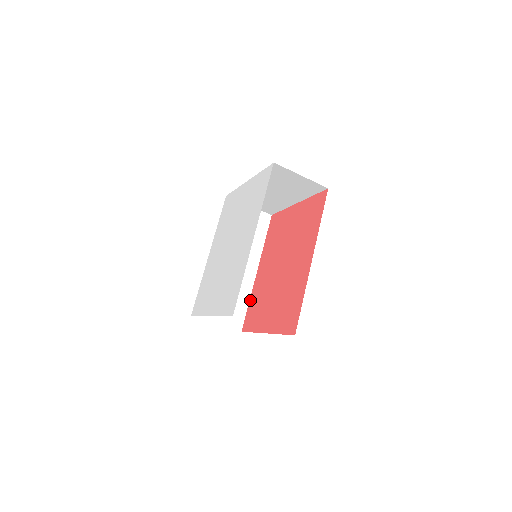
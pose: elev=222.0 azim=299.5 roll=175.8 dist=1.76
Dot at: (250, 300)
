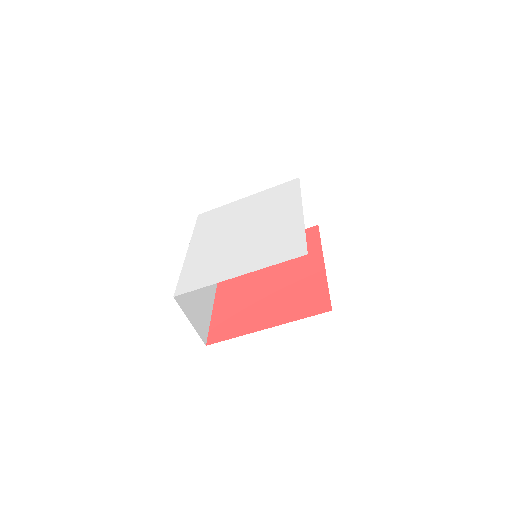
Dot at: (213, 317)
